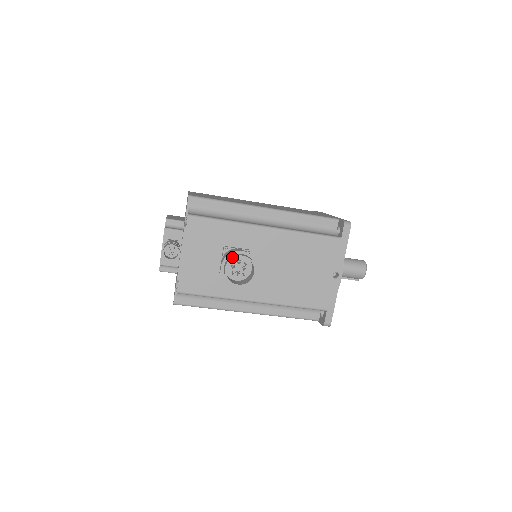
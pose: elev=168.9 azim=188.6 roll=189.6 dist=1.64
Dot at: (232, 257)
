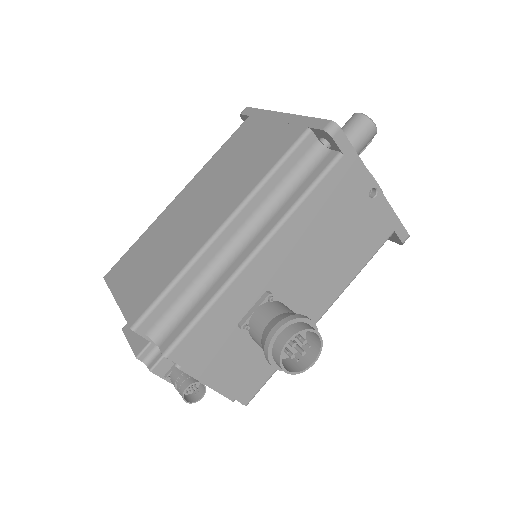
Dot at: (278, 356)
